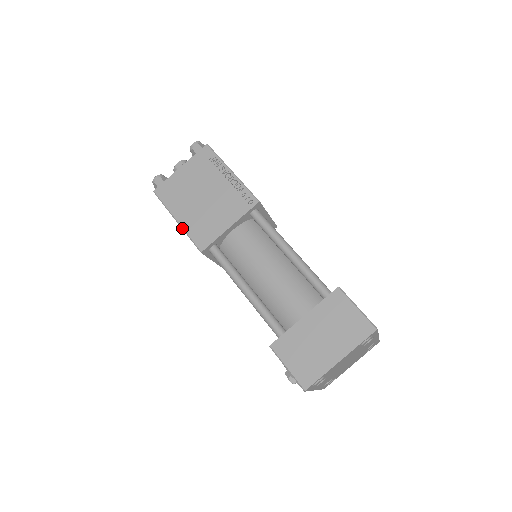
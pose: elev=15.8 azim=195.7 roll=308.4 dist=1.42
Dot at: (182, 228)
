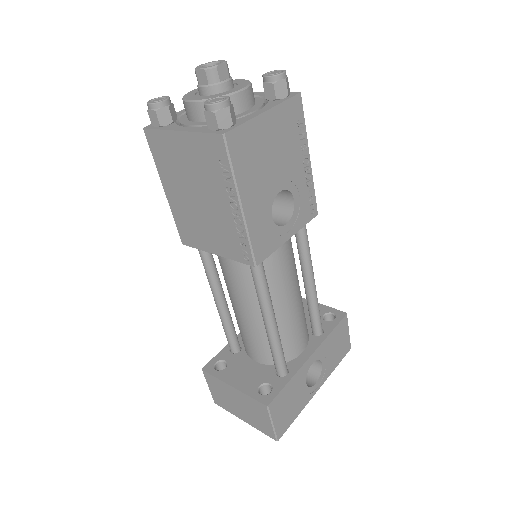
Dot at: occluded
